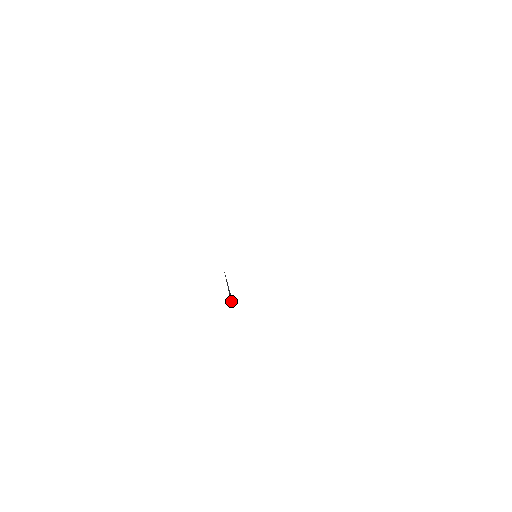
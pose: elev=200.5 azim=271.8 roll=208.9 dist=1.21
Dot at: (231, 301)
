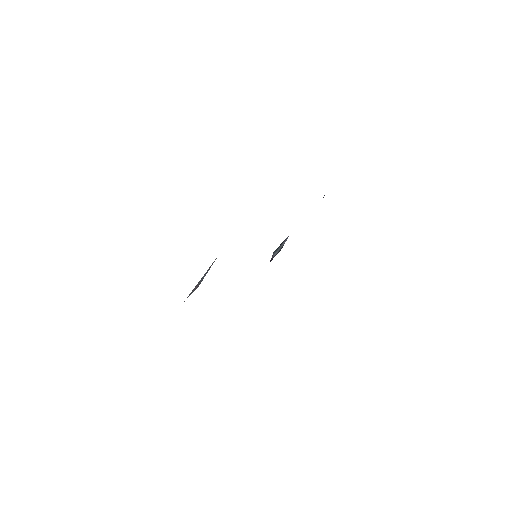
Dot at: (192, 292)
